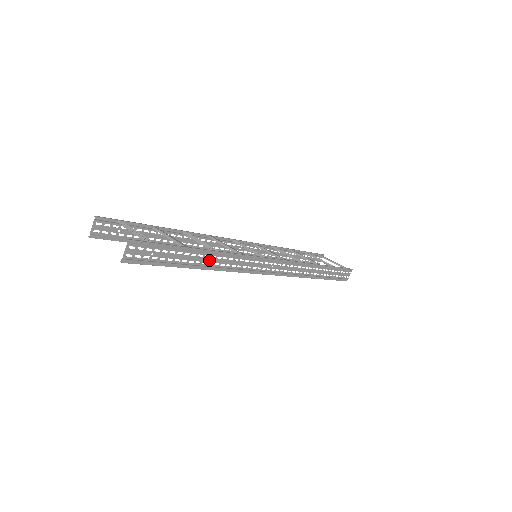
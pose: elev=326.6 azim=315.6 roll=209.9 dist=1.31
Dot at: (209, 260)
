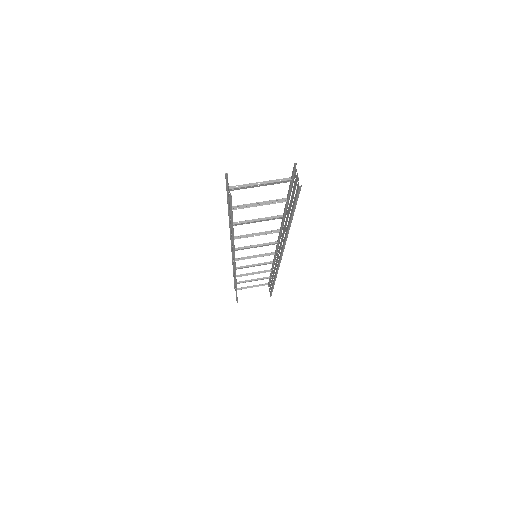
Dot at: (286, 222)
